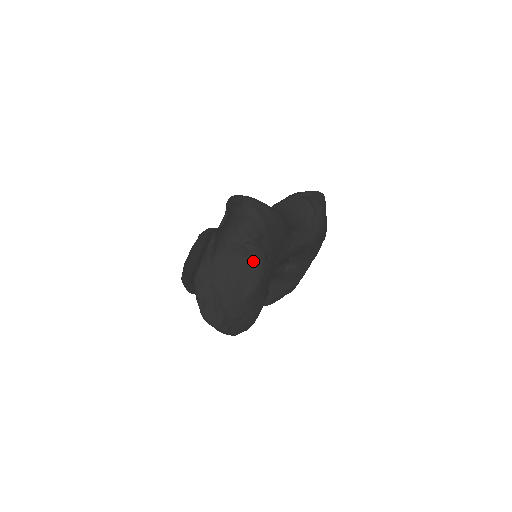
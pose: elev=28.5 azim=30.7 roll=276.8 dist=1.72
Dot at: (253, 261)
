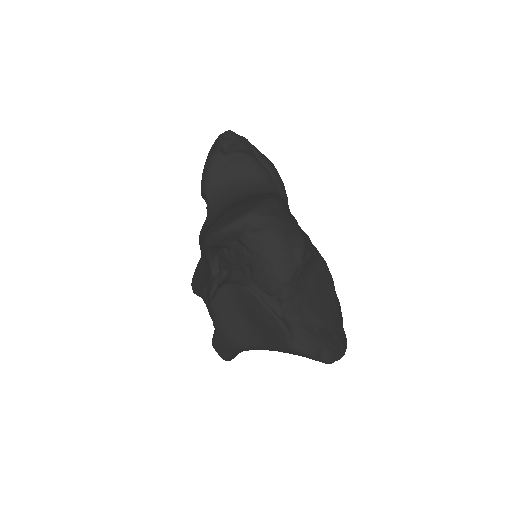
Dot at: (316, 265)
